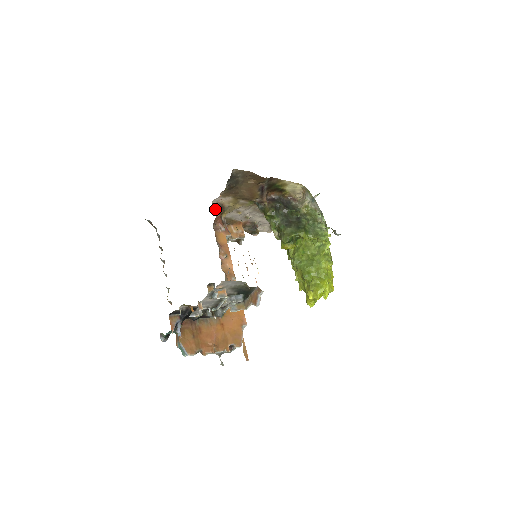
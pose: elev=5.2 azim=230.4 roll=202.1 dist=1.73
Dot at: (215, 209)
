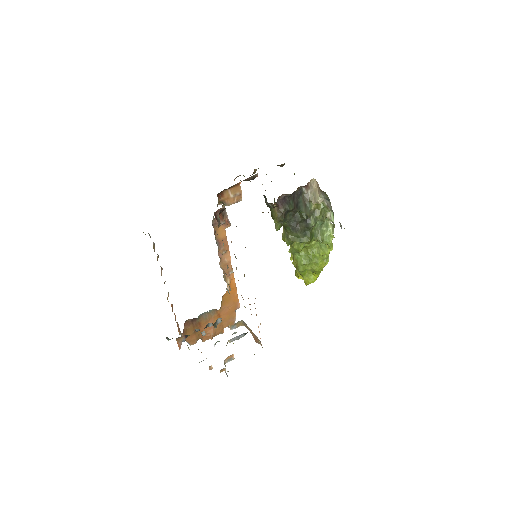
Dot at: (218, 221)
